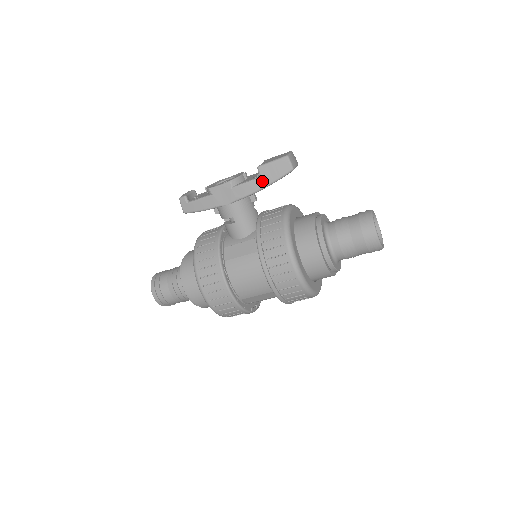
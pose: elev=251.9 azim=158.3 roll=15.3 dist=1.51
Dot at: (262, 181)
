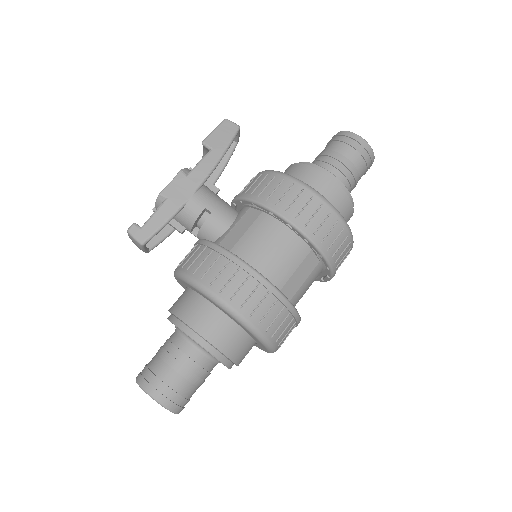
Dot at: (215, 151)
